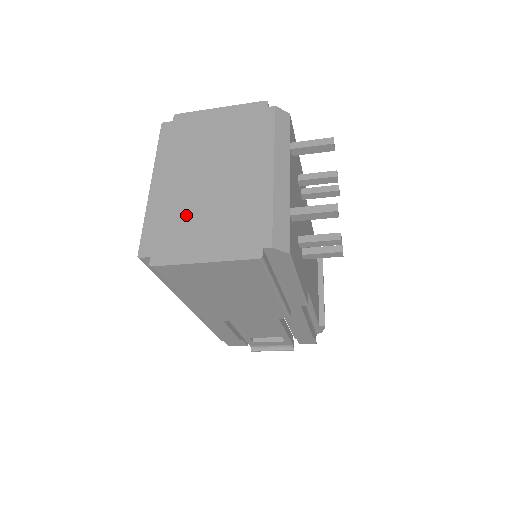
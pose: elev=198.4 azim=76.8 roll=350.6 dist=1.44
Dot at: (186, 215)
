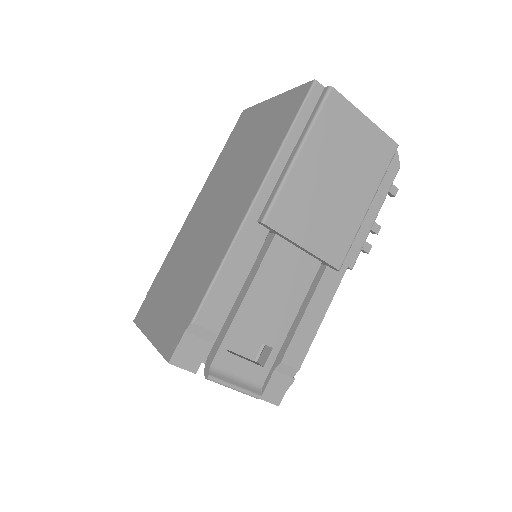
Dot at: occluded
